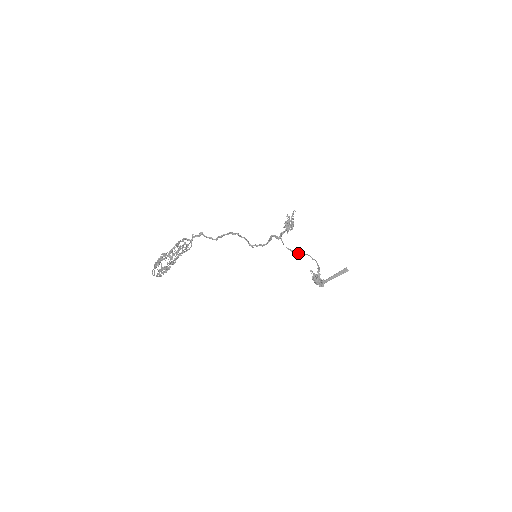
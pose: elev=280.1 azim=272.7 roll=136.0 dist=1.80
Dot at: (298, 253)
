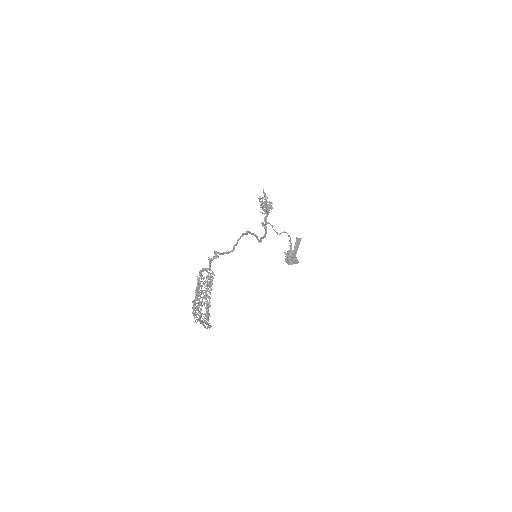
Dot at: occluded
